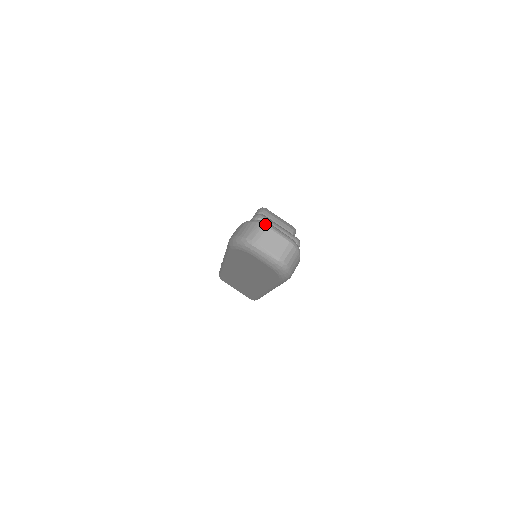
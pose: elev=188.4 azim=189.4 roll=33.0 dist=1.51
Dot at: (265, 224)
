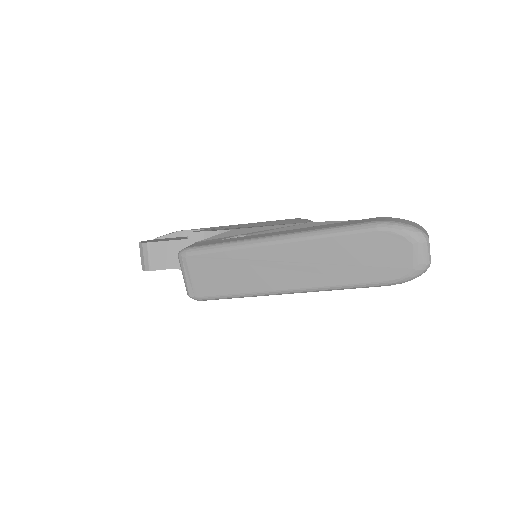
Dot at: (425, 230)
